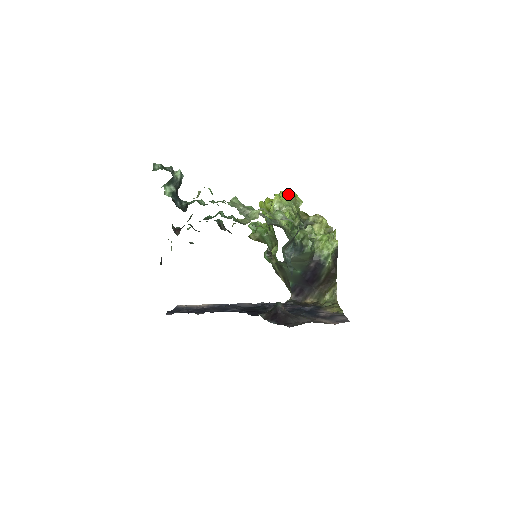
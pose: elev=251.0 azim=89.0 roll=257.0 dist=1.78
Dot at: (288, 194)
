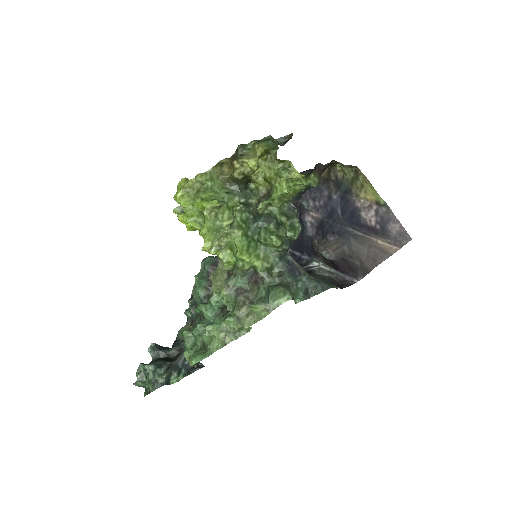
Dot at: (182, 189)
